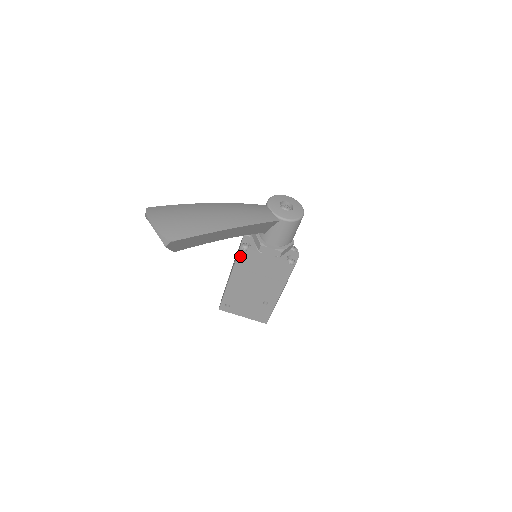
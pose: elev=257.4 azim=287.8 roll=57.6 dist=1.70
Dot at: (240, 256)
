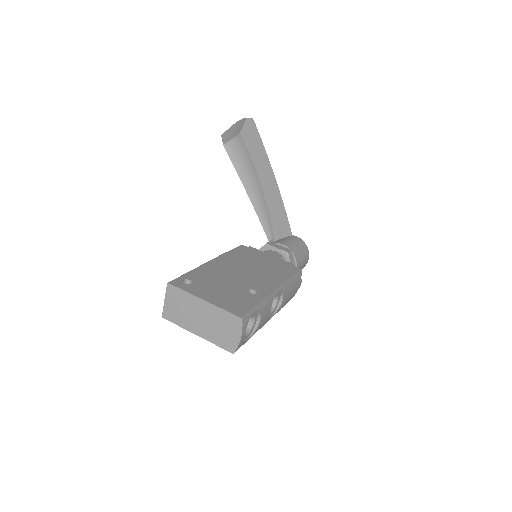
Dot at: (238, 249)
